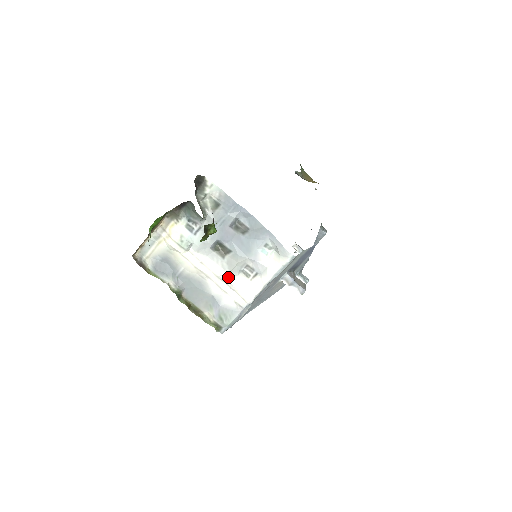
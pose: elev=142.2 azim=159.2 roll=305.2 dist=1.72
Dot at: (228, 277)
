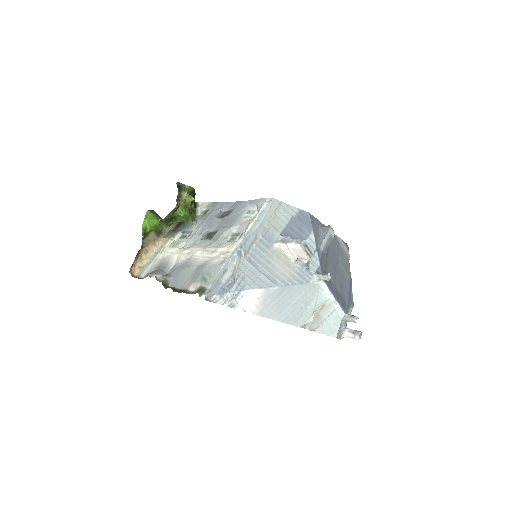
Dot at: (213, 246)
